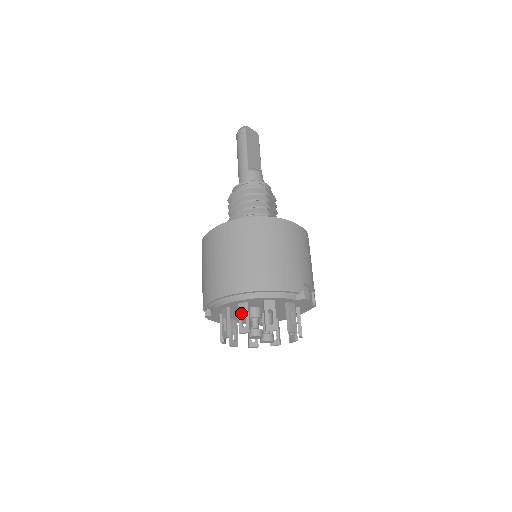
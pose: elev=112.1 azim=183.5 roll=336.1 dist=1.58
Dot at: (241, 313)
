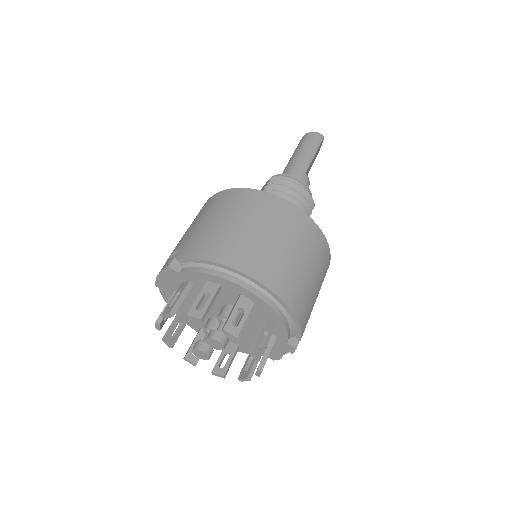
Dot at: (239, 308)
